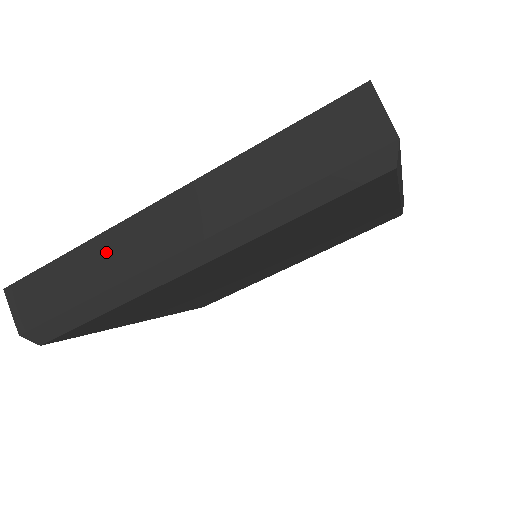
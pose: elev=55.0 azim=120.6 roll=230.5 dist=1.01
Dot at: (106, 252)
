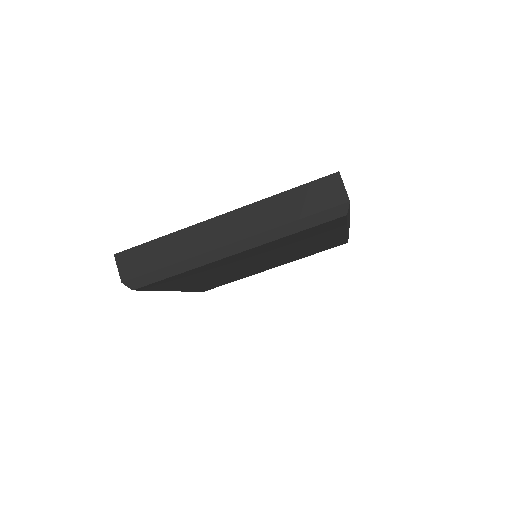
Dot at: (185, 239)
